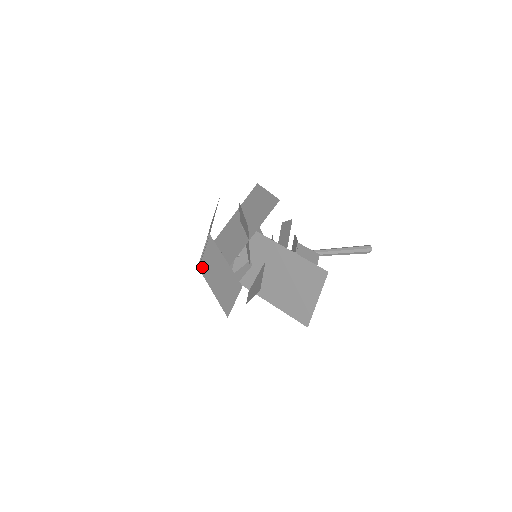
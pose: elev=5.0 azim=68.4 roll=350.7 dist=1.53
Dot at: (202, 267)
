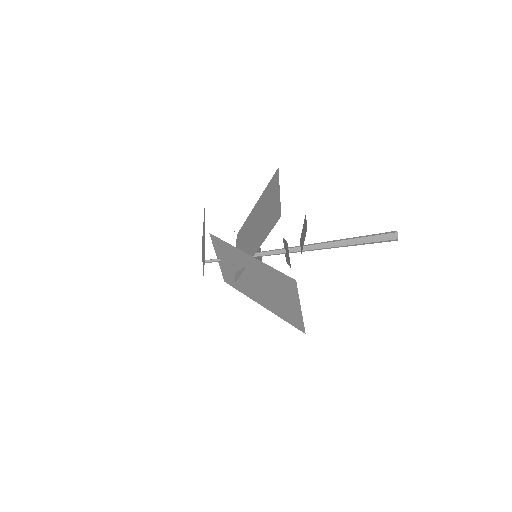
Dot at: occluded
